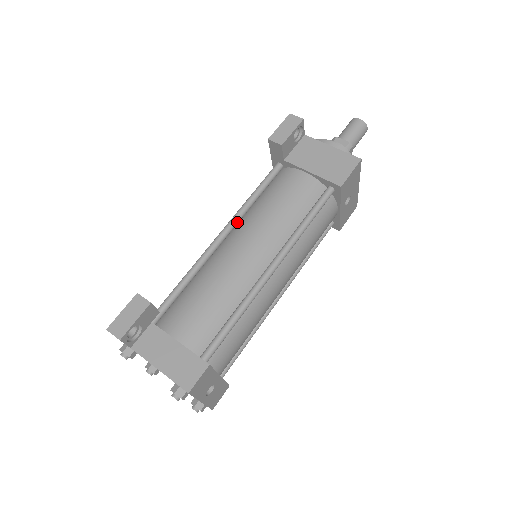
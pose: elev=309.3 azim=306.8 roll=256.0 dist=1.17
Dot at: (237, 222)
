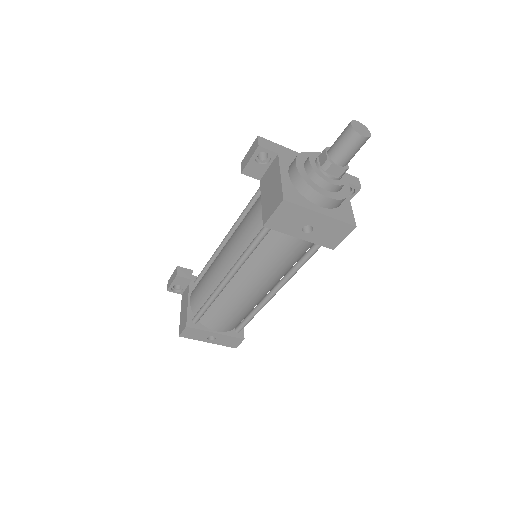
Dot at: (236, 228)
